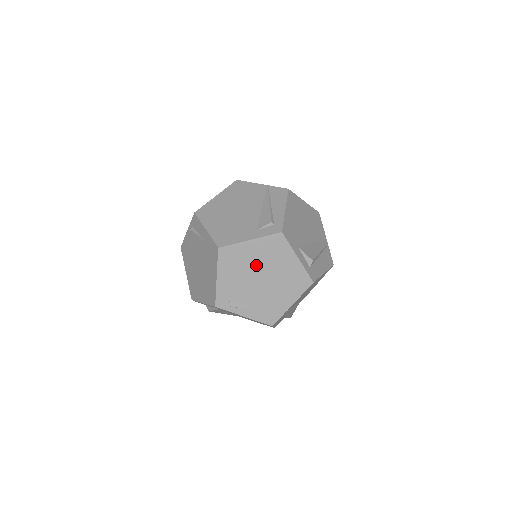
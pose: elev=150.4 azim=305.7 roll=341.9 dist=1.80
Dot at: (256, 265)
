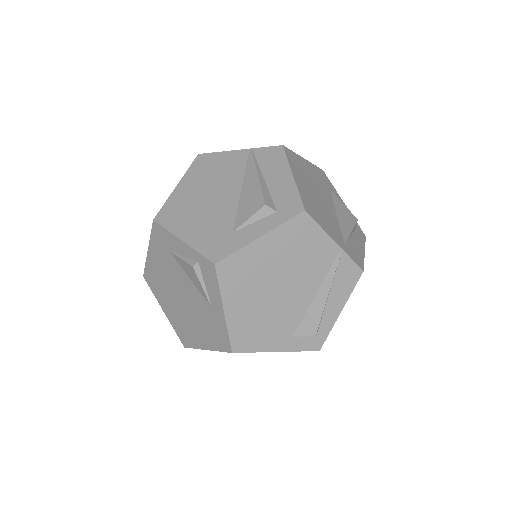
Dot at: occluded
